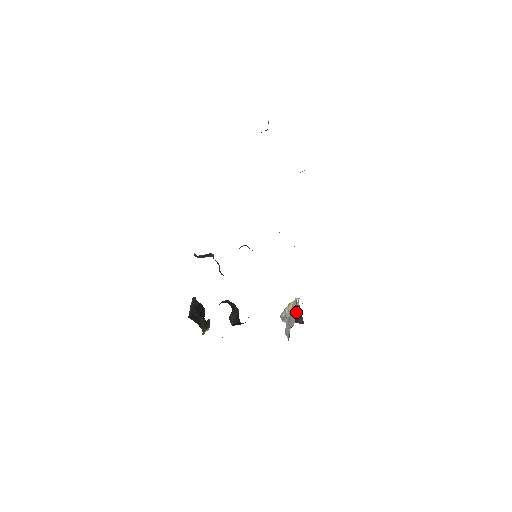
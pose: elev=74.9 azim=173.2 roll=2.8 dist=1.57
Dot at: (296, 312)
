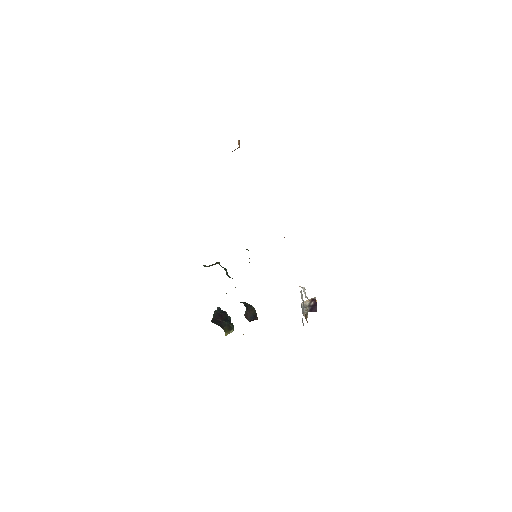
Dot at: (312, 304)
